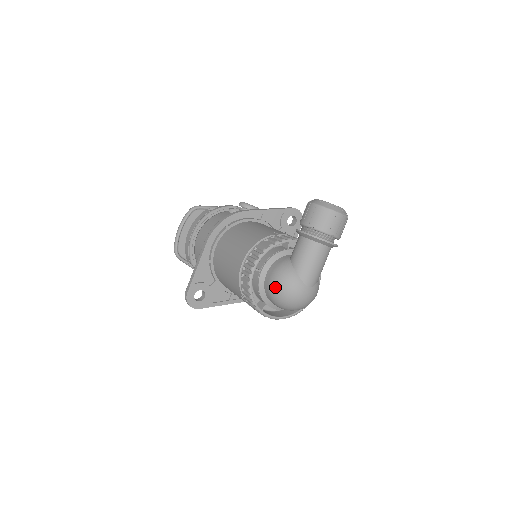
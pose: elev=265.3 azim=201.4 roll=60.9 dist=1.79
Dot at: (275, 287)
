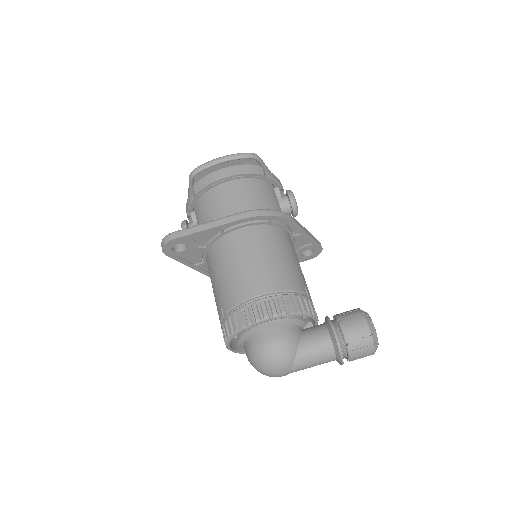
Dot at: (268, 351)
